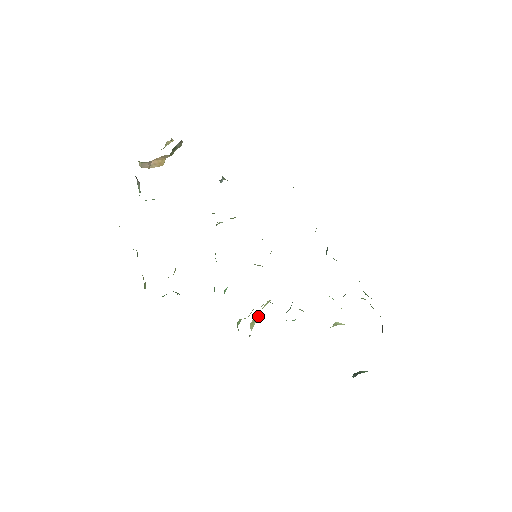
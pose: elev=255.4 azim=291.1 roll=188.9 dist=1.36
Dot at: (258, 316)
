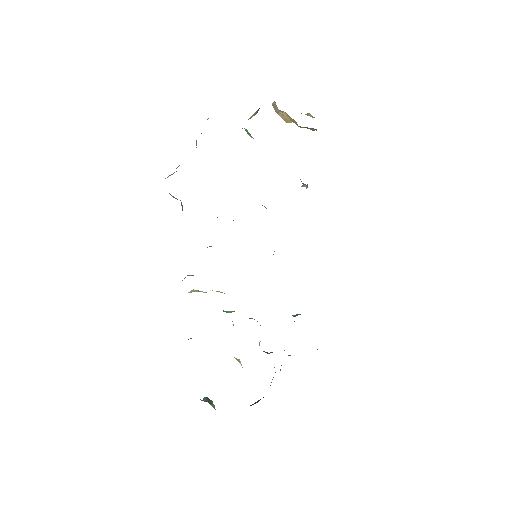
Dot at: (204, 292)
